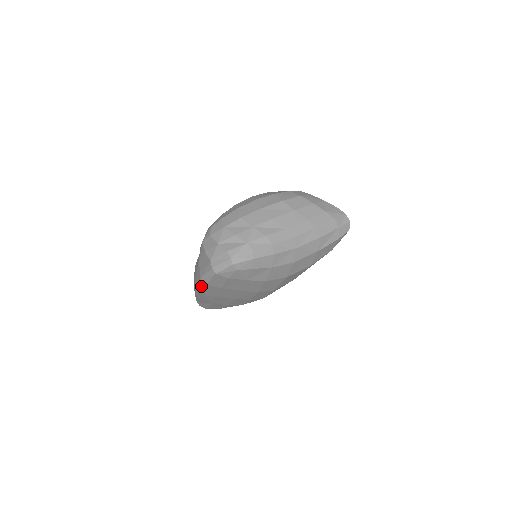
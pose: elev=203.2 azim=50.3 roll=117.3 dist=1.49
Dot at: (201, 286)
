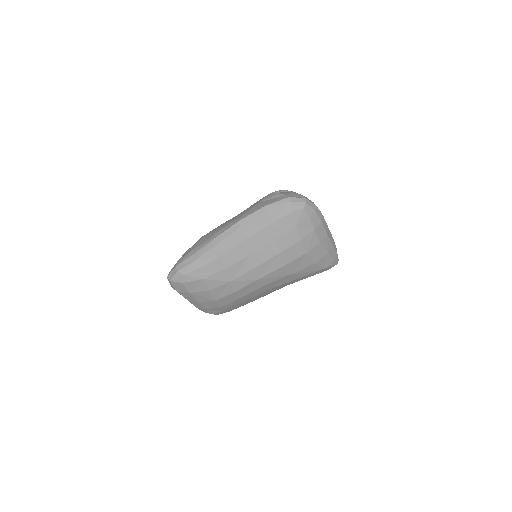
Dot at: (254, 216)
